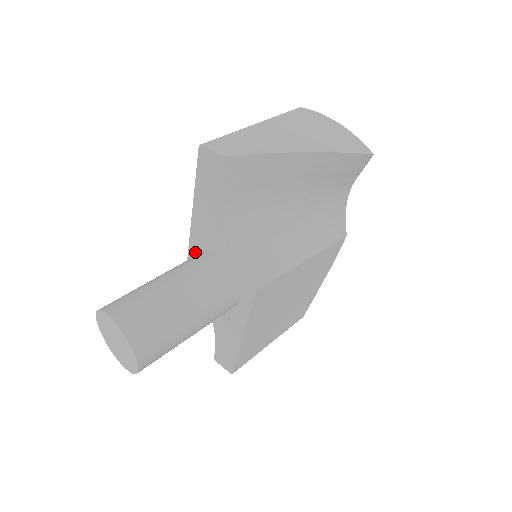
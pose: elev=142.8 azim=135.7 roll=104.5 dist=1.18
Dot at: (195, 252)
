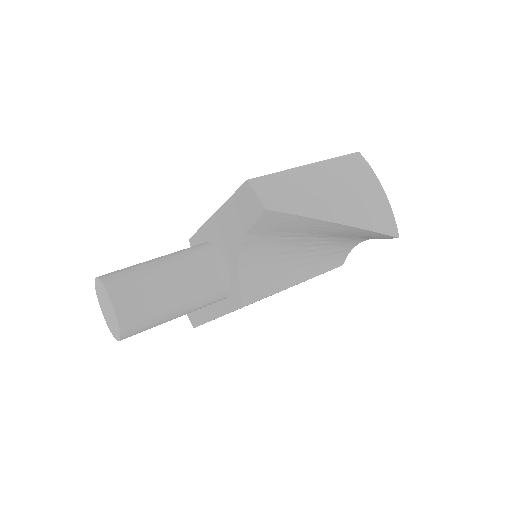
Dot at: (203, 237)
